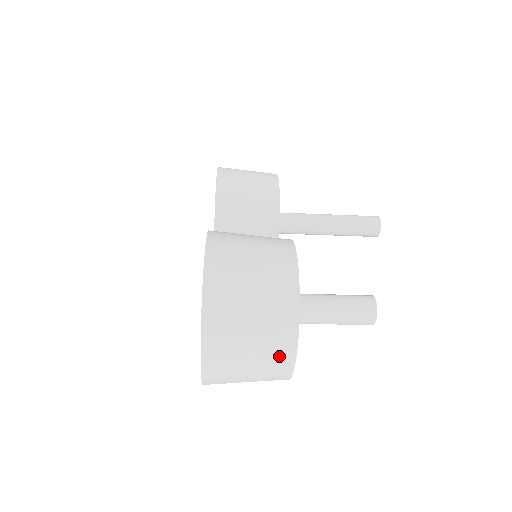
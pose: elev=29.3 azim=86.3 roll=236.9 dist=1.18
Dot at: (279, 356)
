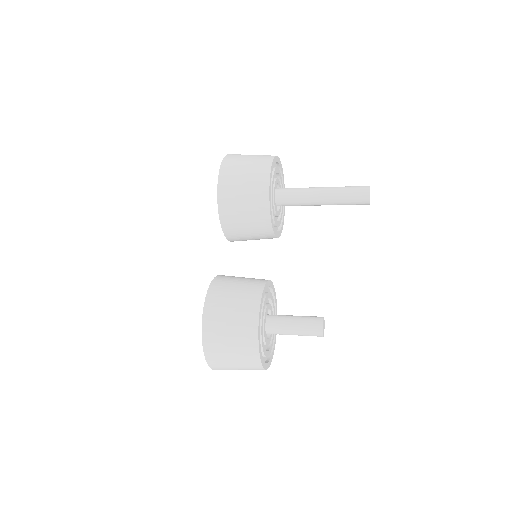
Dot at: (256, 369)
